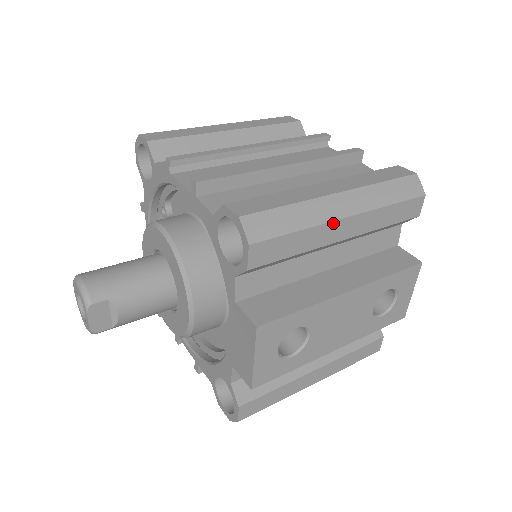
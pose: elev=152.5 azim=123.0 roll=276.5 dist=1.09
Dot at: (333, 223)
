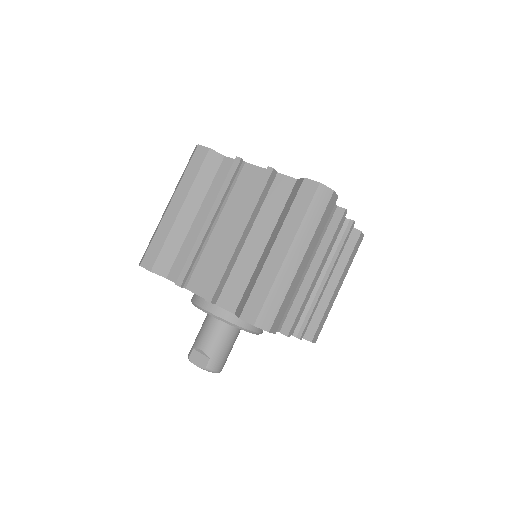
Dot at: occluded
